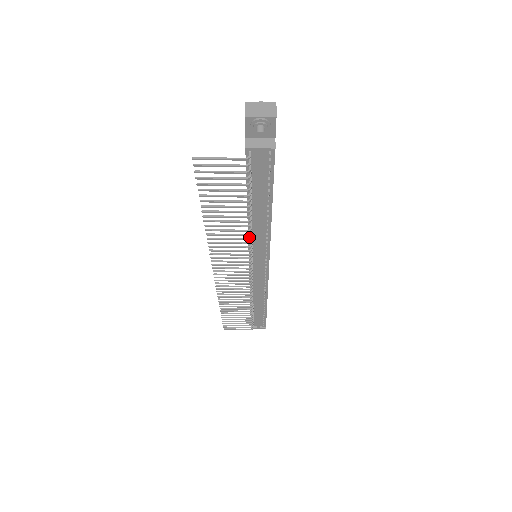
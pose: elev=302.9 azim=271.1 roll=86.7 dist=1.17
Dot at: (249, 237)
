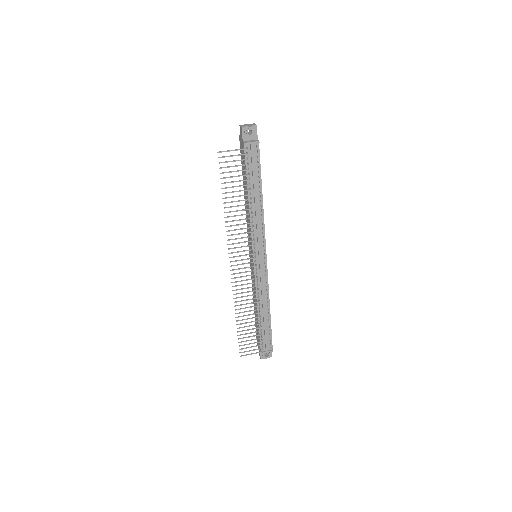
Dot at: (251, 225)
